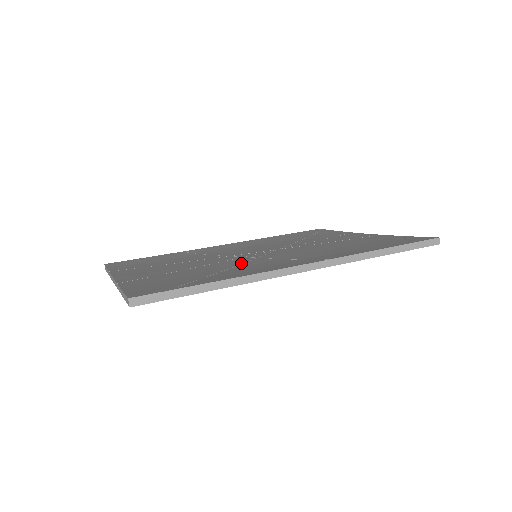
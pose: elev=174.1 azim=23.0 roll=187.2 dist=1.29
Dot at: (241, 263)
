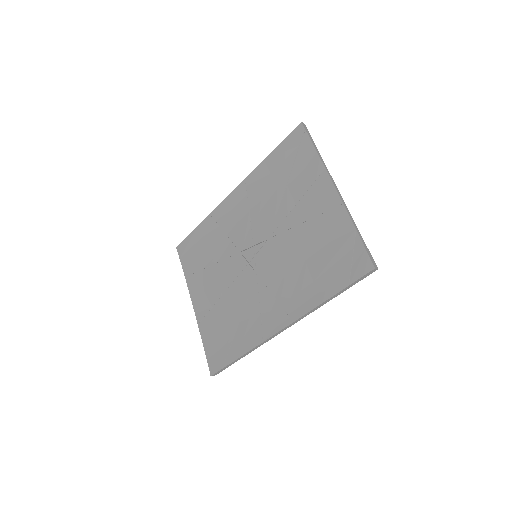
Dot at: (248, 292)
